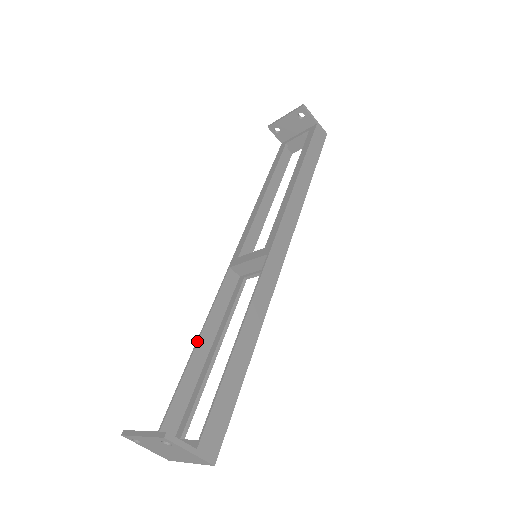
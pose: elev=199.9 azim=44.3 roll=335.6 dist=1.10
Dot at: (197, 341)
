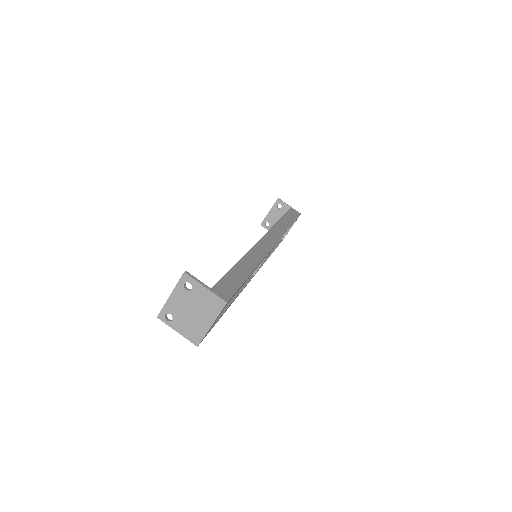
Dot at: occluded
